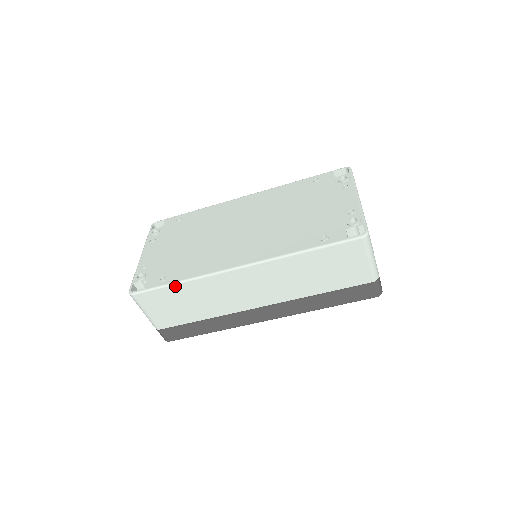
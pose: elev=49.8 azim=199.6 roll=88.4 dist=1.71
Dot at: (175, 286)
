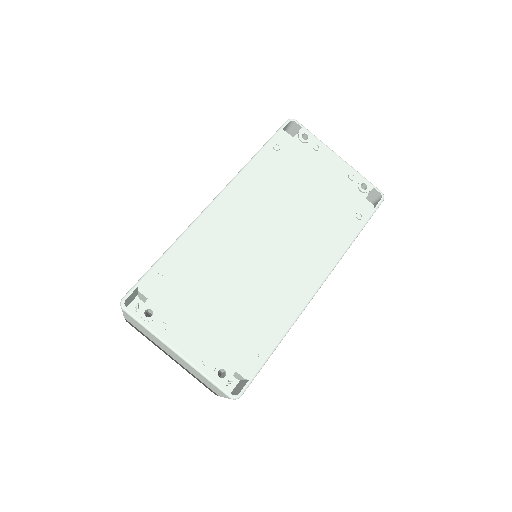
Dot at: occluded
